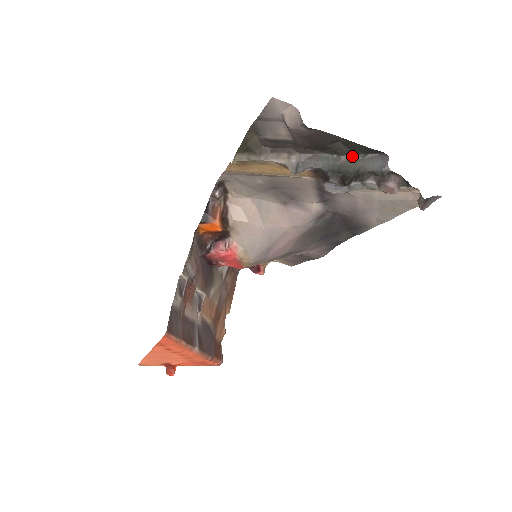
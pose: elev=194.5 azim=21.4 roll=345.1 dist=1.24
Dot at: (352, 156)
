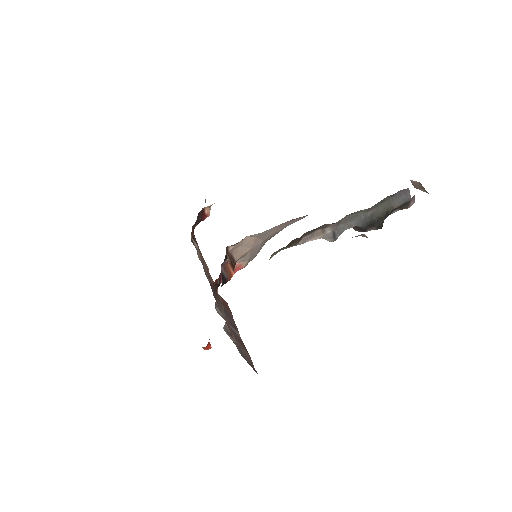
Dot at: (379, 203)
